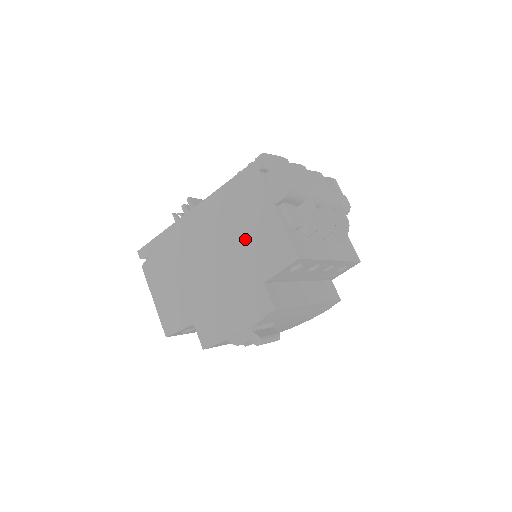
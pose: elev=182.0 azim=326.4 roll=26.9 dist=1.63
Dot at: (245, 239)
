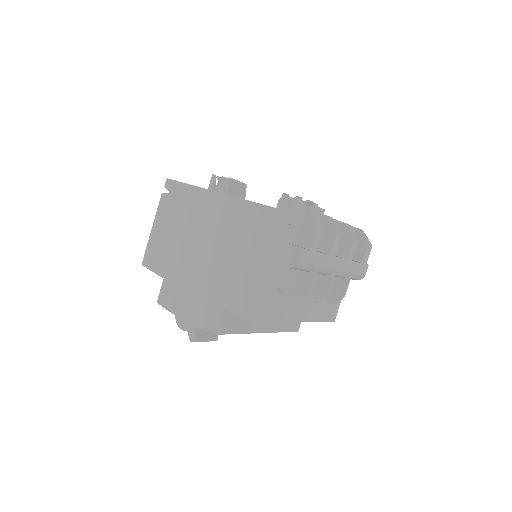
Dot at: (238, 263)
